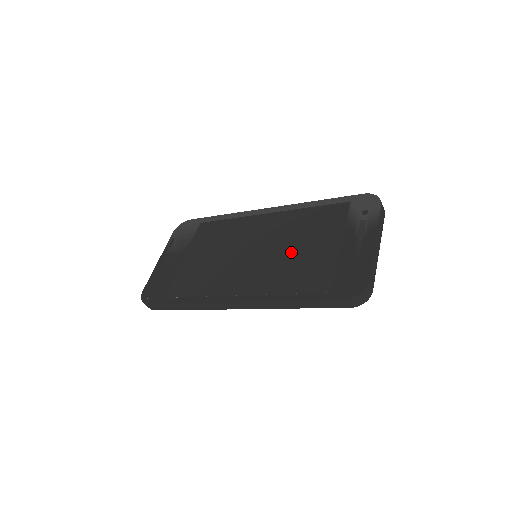
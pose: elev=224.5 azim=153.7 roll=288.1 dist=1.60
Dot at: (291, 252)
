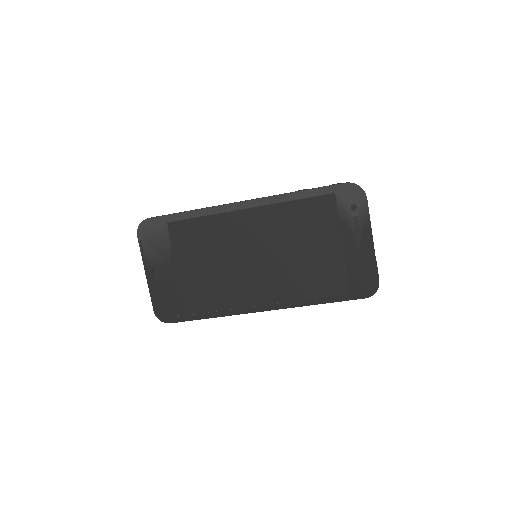
Dot at: (297, 257)
